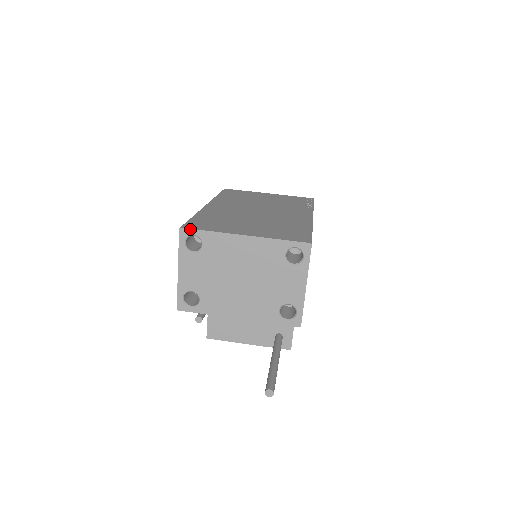
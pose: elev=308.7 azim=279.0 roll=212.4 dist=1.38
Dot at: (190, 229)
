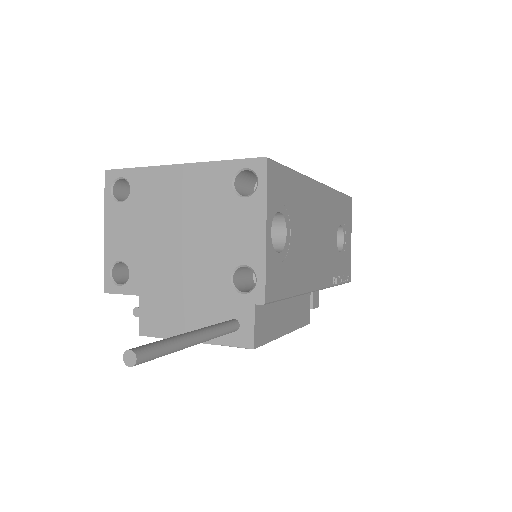
Dot at: (116, 170)
